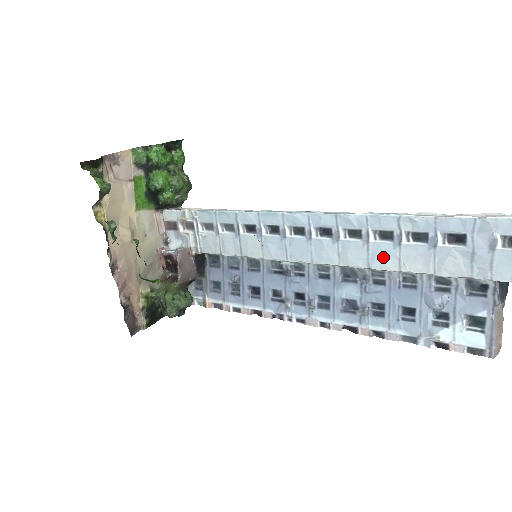
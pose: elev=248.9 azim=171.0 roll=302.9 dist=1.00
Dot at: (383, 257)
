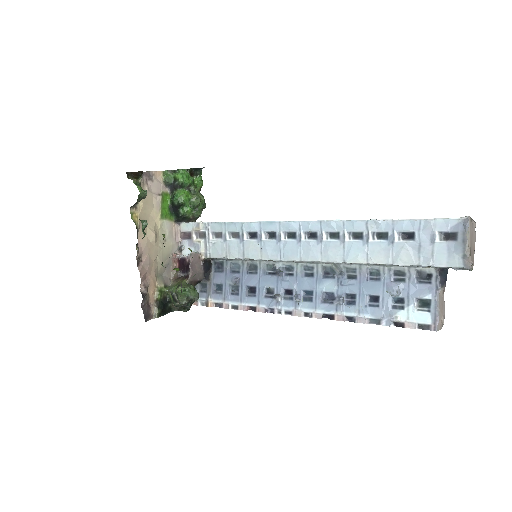
Dot at: (355, 253)
